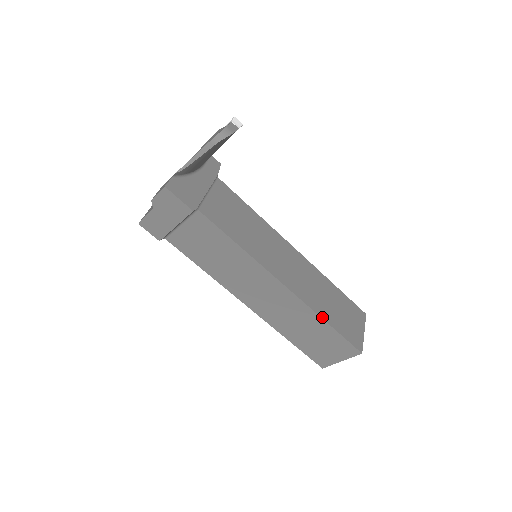
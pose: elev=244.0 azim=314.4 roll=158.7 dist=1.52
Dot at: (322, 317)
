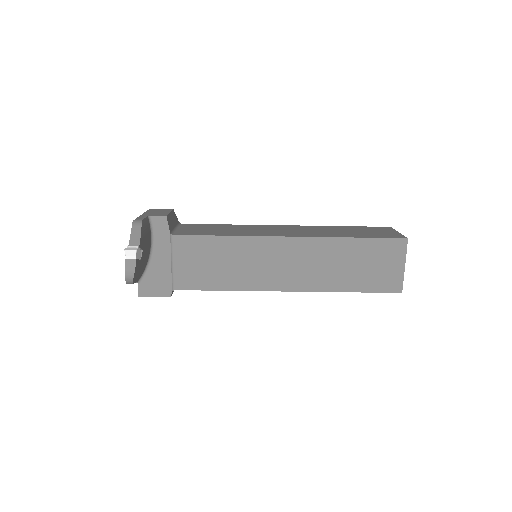
Dot at: (339, 291)
